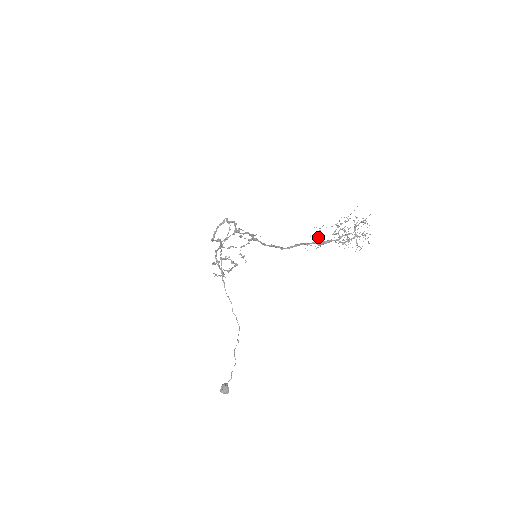
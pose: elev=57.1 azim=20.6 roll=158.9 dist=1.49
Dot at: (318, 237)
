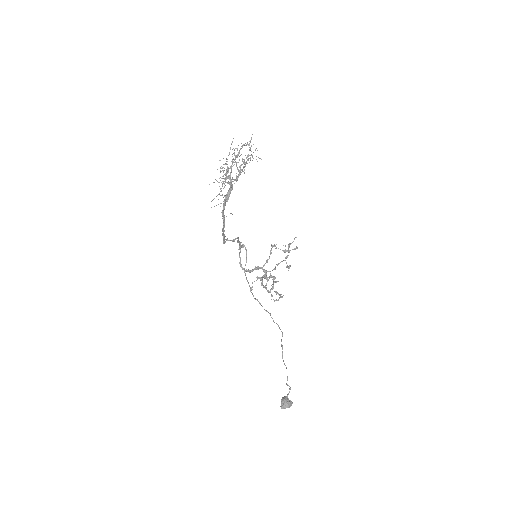
Dot at: (220, 195)
